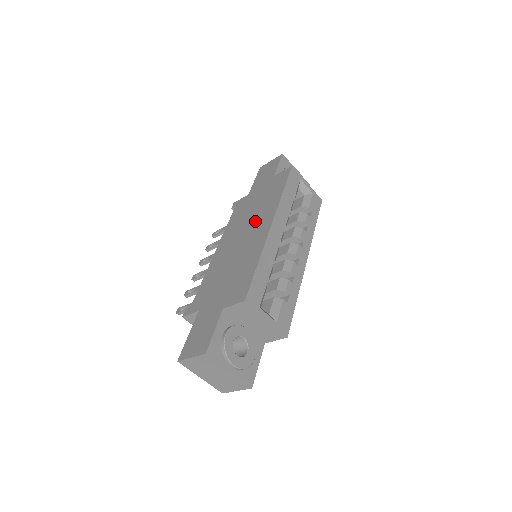
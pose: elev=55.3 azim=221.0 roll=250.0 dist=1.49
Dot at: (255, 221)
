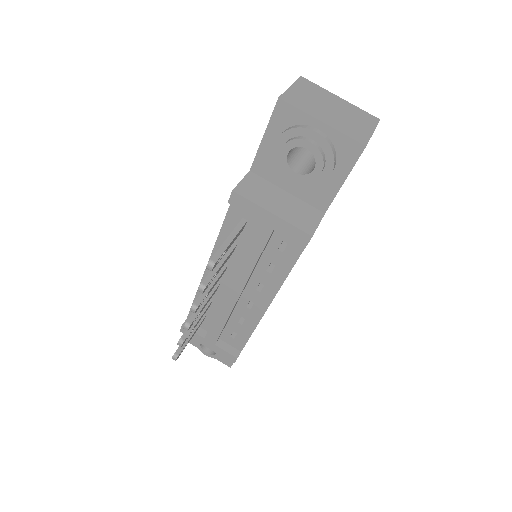
Dot at: occluded
